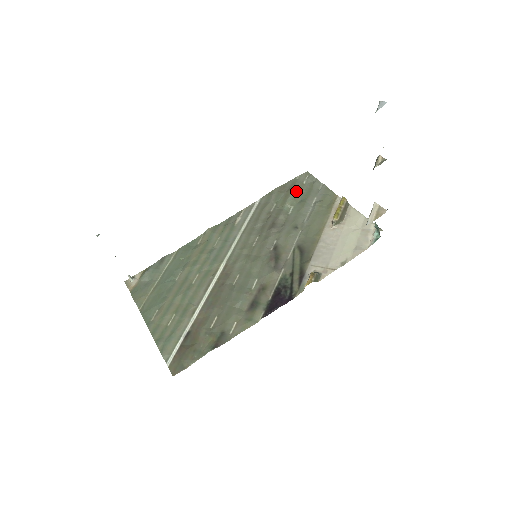
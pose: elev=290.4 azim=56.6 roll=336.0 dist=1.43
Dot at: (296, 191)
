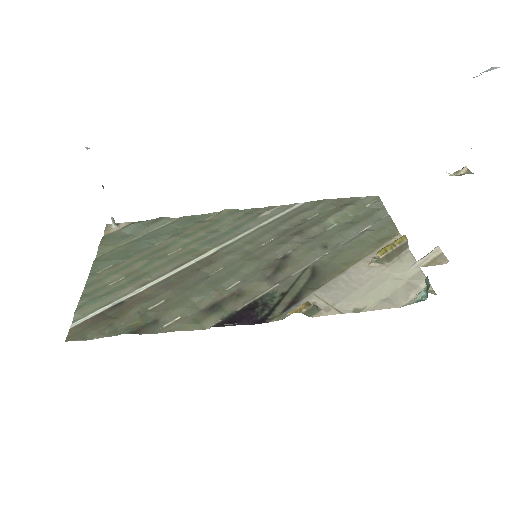
Dot at: (351, 209)
